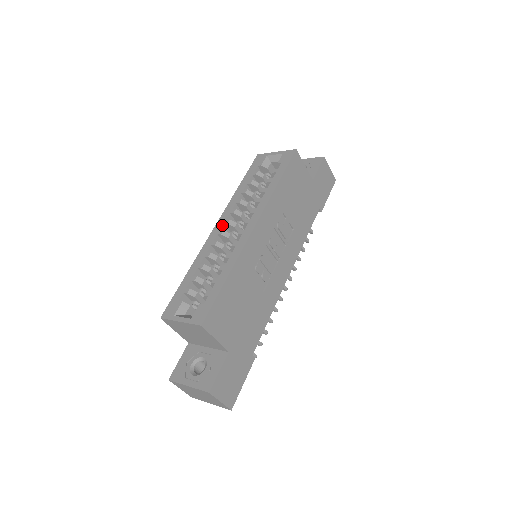
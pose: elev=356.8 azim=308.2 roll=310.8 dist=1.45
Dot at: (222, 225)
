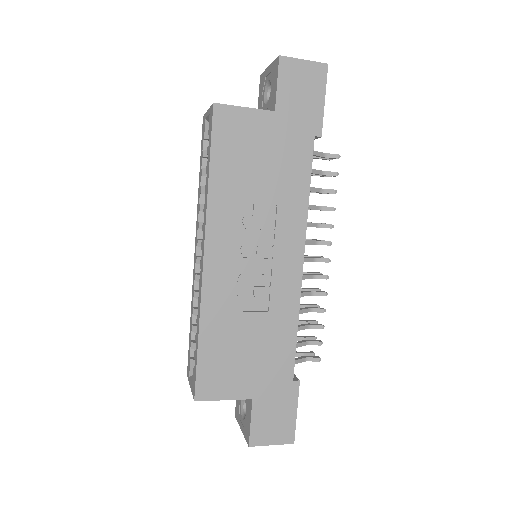
Dot at: (196, 249)
